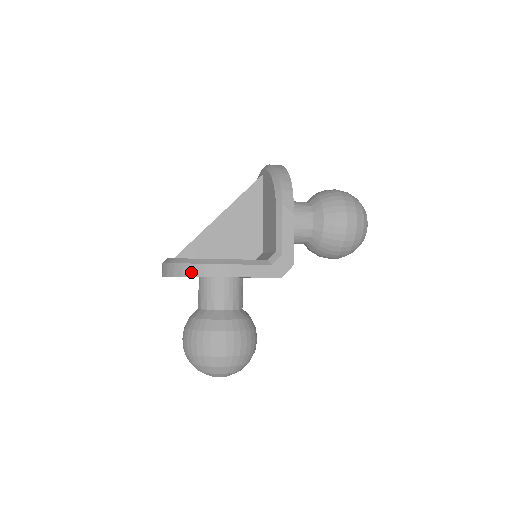
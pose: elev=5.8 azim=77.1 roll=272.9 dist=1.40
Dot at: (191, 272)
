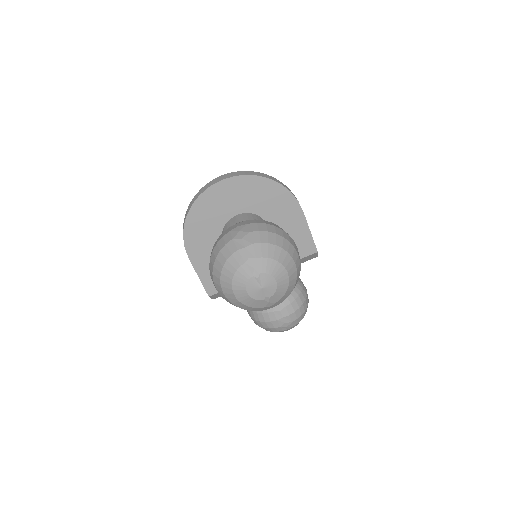
Dot at: (280, 182)
